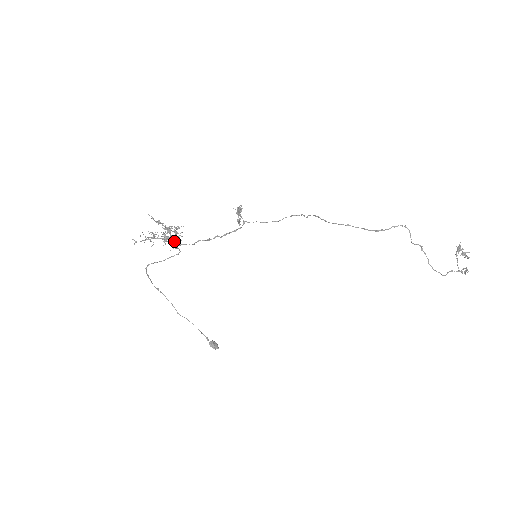
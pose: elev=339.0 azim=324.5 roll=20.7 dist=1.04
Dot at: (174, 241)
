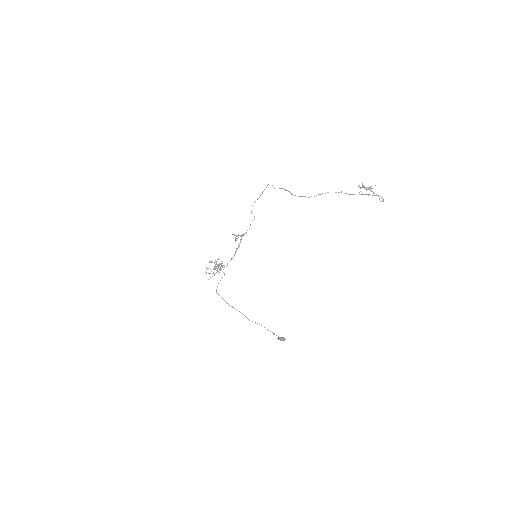
Dot at: (216, 267)
